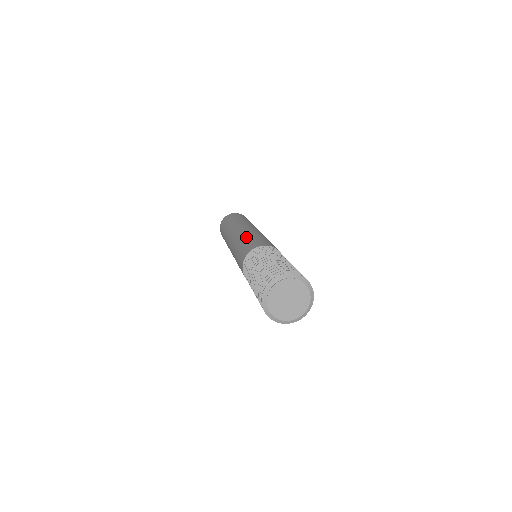
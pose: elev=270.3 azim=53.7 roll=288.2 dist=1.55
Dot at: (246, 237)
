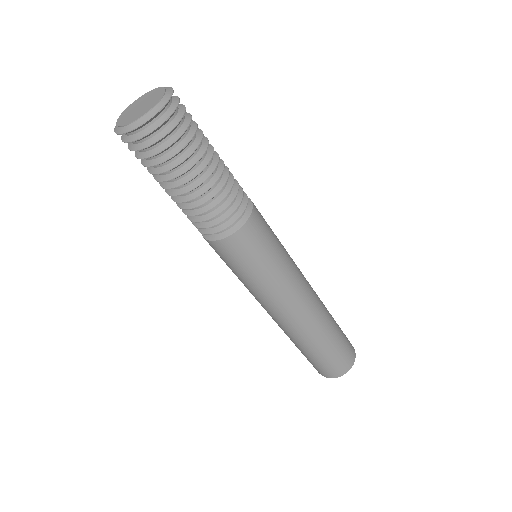
Dot at: occluded
